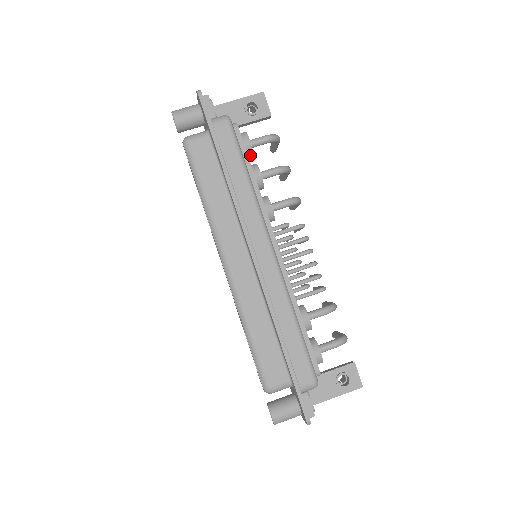
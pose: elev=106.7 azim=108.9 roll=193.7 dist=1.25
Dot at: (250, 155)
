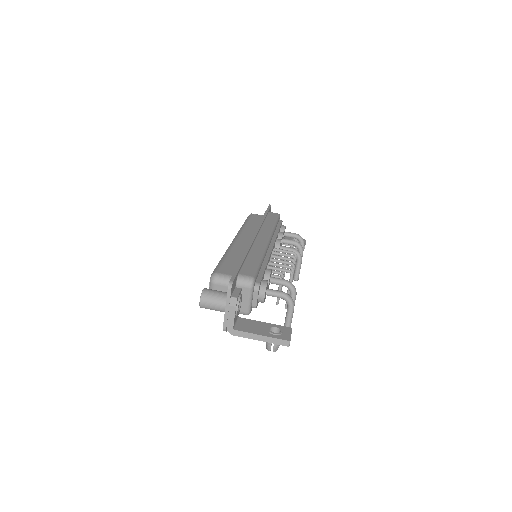
Dot at: occluded
